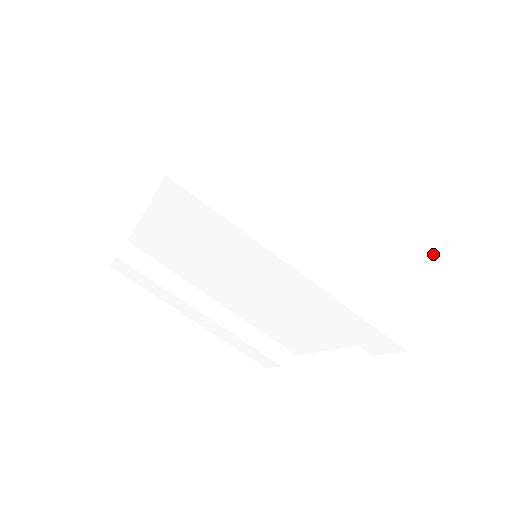
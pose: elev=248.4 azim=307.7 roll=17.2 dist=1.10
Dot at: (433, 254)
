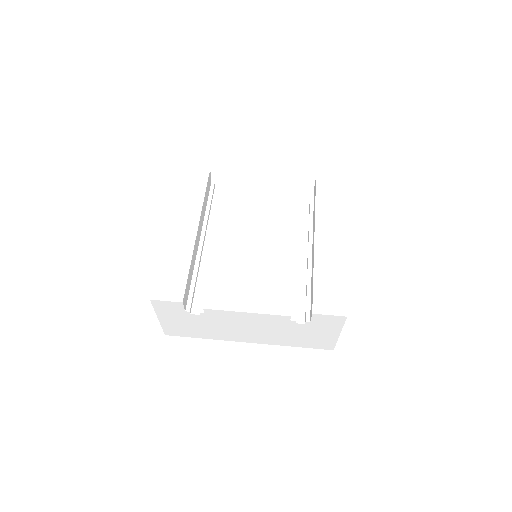
Dot at: occluded
